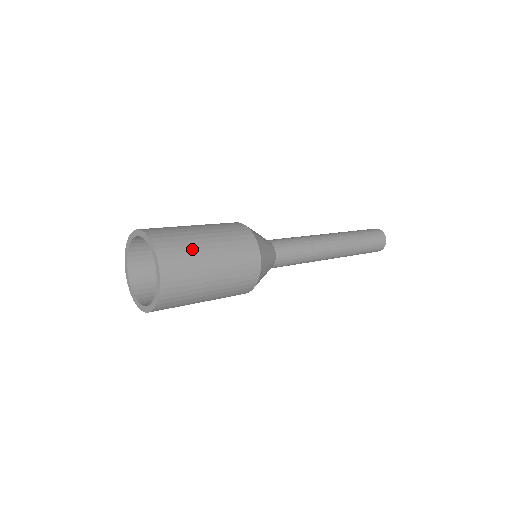
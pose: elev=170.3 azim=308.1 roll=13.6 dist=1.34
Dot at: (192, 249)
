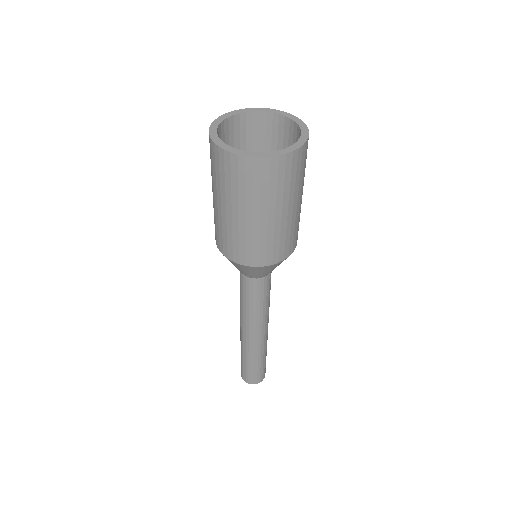
Dot at: occluded
